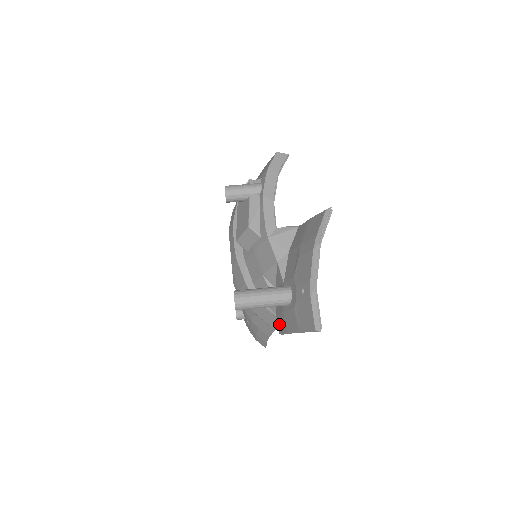
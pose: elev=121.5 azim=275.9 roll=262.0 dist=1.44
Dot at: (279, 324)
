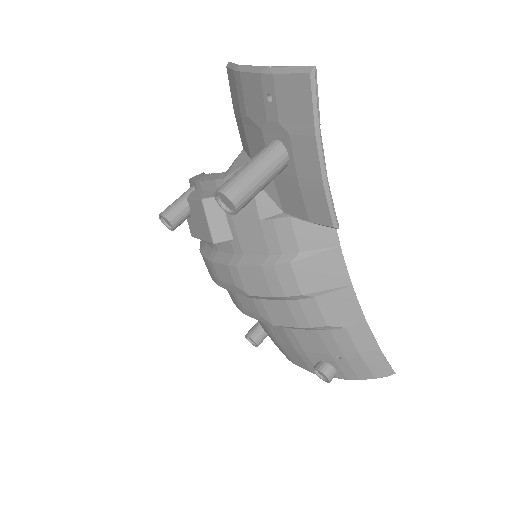
Dot at: (319, 215)
